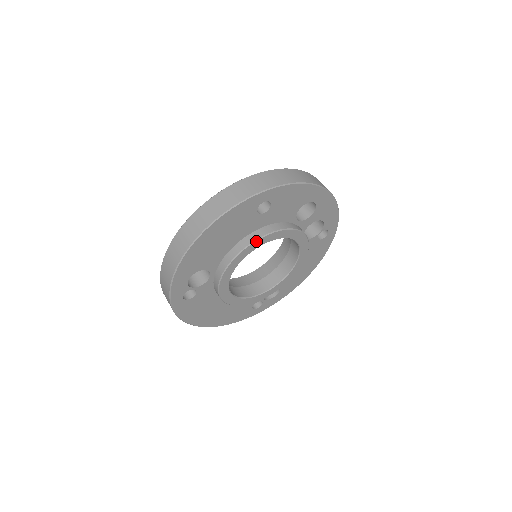
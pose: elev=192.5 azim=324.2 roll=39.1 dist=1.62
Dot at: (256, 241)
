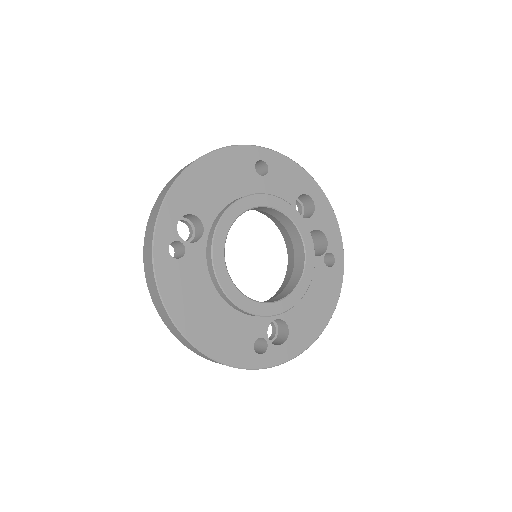
Dot at: (255, 195)
